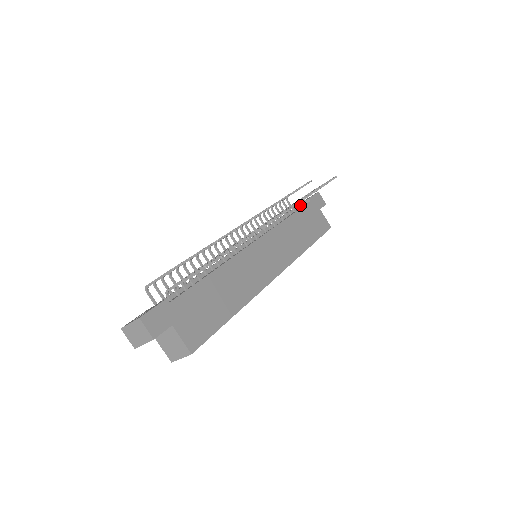
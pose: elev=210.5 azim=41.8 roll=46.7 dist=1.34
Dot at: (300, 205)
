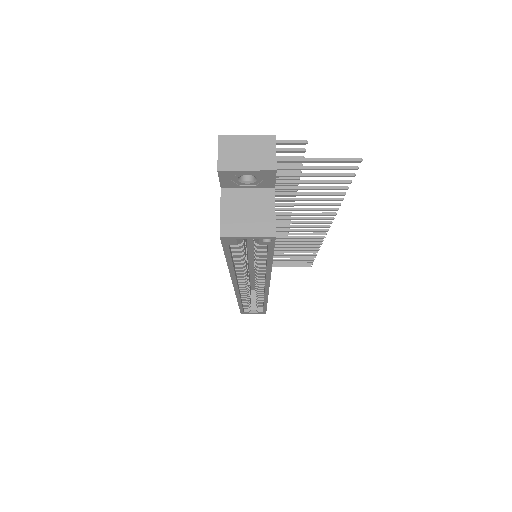
Dot at: occluded
